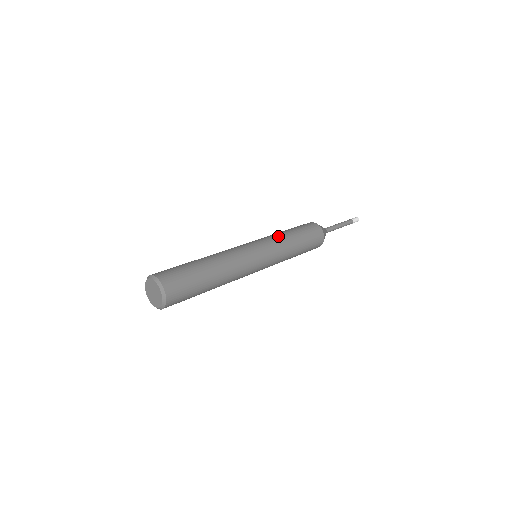
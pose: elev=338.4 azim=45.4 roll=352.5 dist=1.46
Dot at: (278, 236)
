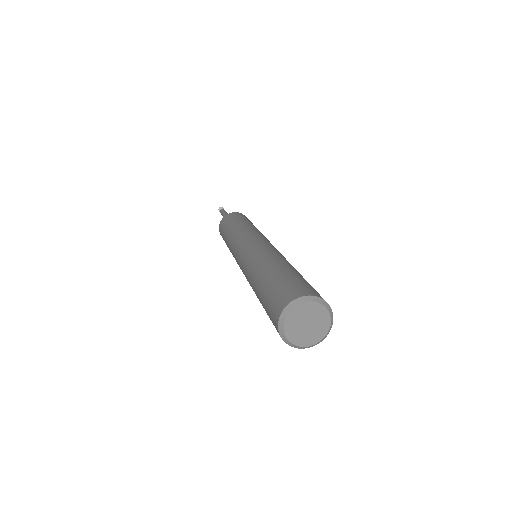
Dot at: (258, 230)
